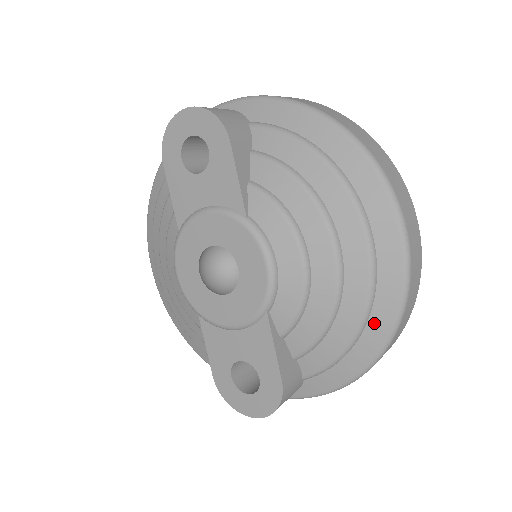
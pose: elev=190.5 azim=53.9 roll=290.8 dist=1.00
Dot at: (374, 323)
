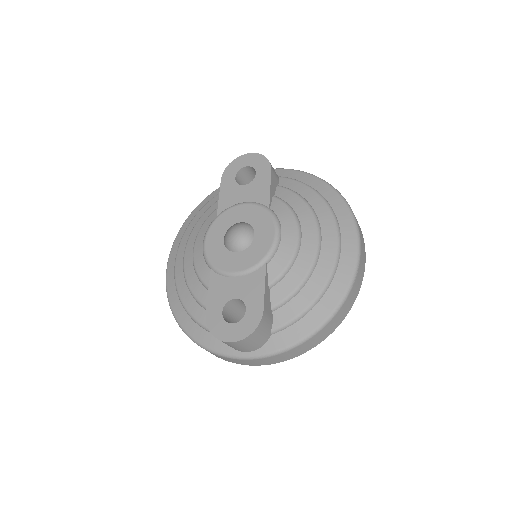
Dot at: (332, 290)
